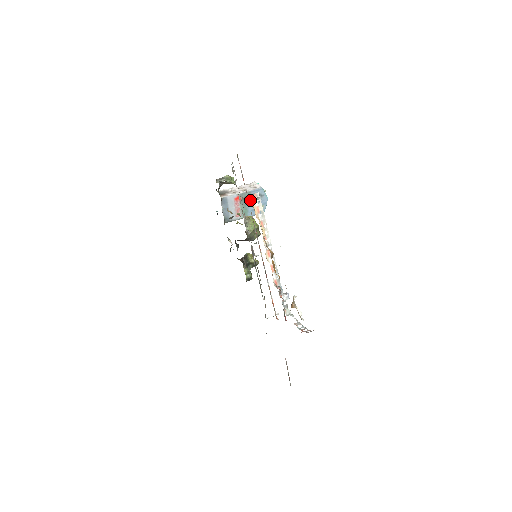
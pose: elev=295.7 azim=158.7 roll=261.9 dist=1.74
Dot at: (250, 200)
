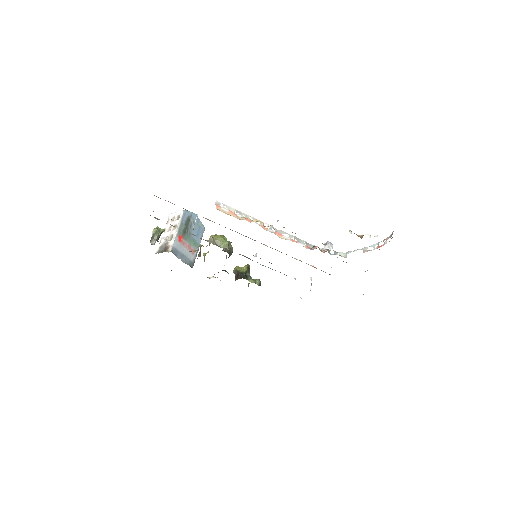
Dot at: (188, 230)
